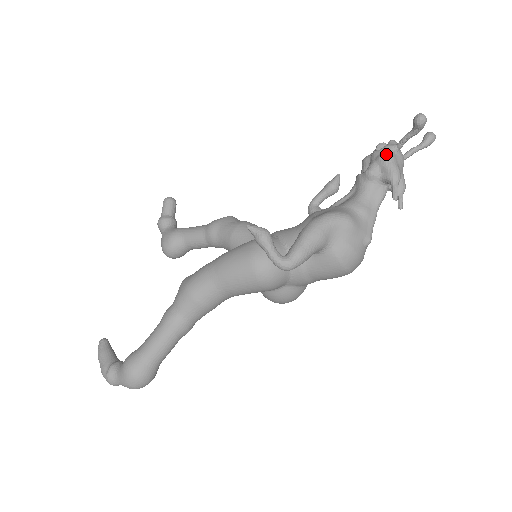
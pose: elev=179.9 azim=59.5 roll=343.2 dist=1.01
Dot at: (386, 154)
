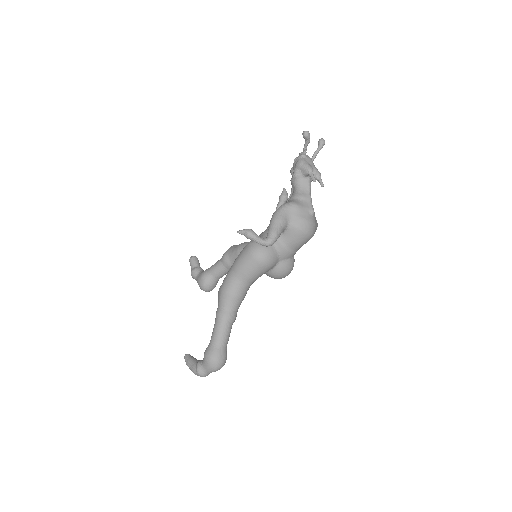
Dot at: (299, 161)
